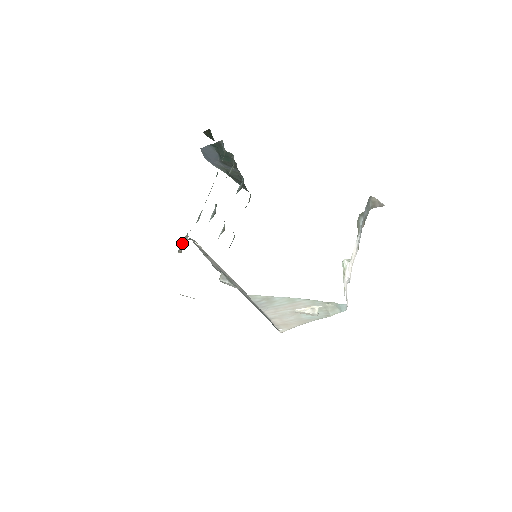
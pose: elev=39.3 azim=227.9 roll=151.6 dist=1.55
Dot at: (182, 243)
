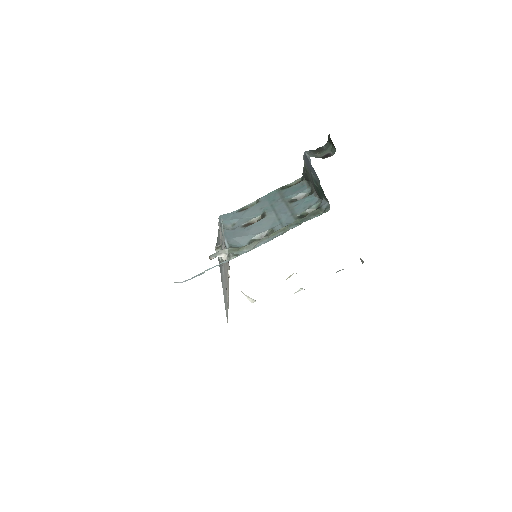
Dot at: (218, 254)
